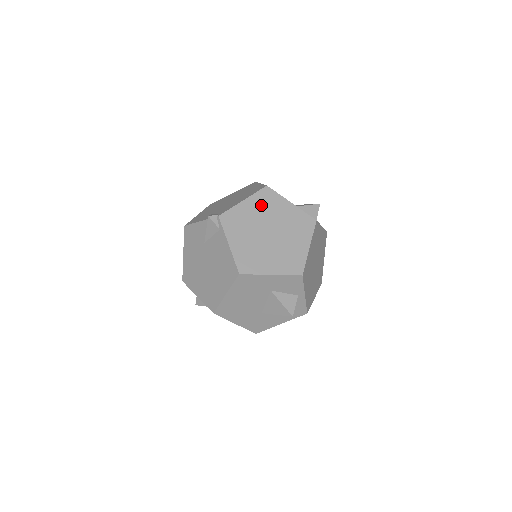
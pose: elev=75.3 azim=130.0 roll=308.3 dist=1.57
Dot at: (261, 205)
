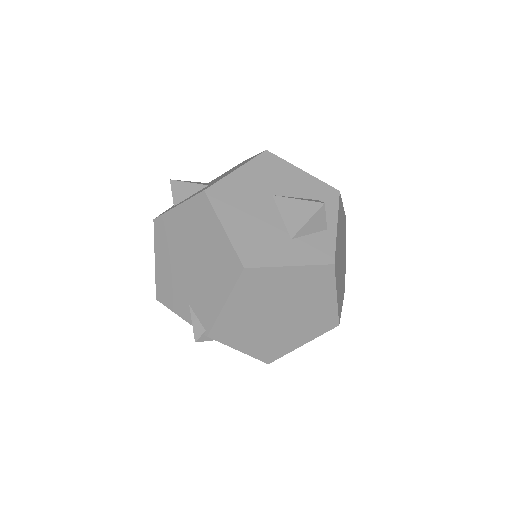
Dot at: (251, 295)
